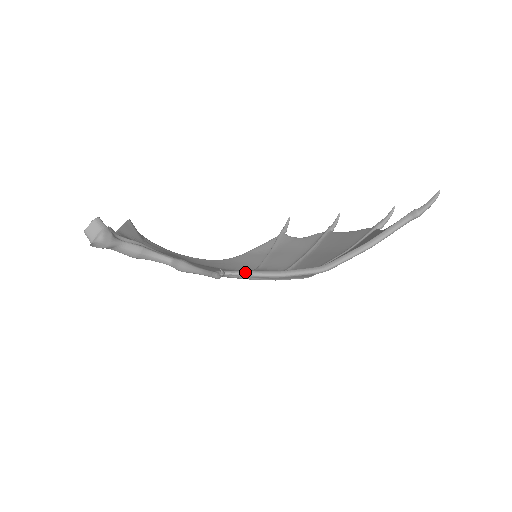
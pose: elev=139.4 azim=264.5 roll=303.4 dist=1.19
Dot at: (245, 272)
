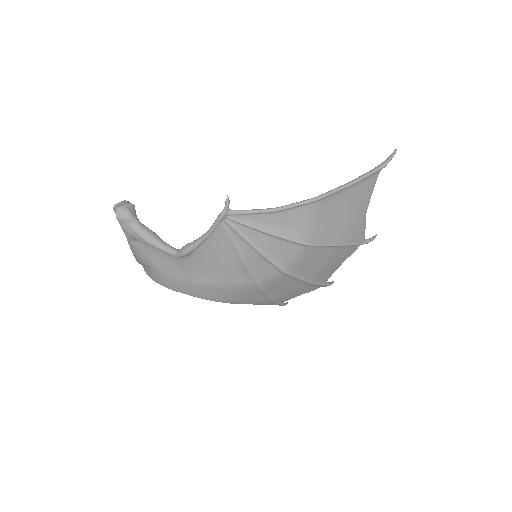
Dot at: occluded
